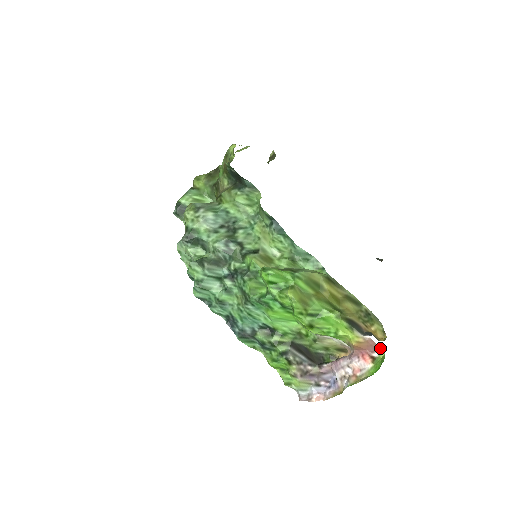
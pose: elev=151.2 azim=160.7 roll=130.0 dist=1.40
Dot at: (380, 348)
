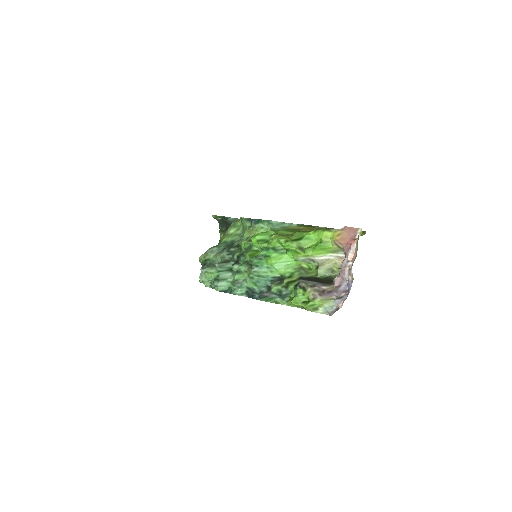
Dot at: (357, 229)
